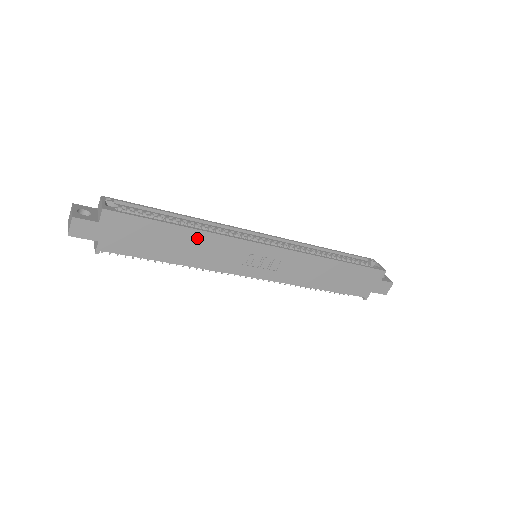
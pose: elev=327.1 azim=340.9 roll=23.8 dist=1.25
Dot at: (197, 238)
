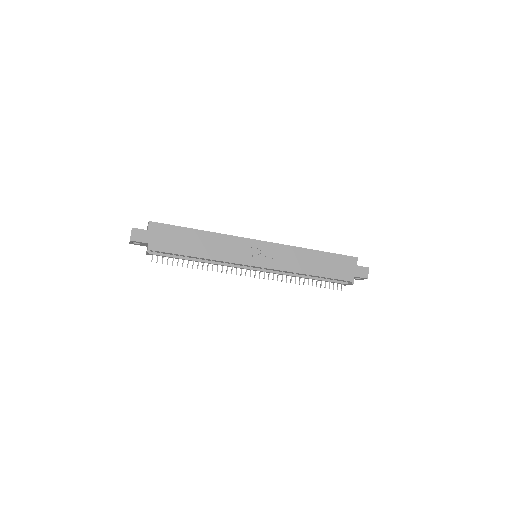
Dot at: (210, 238)
